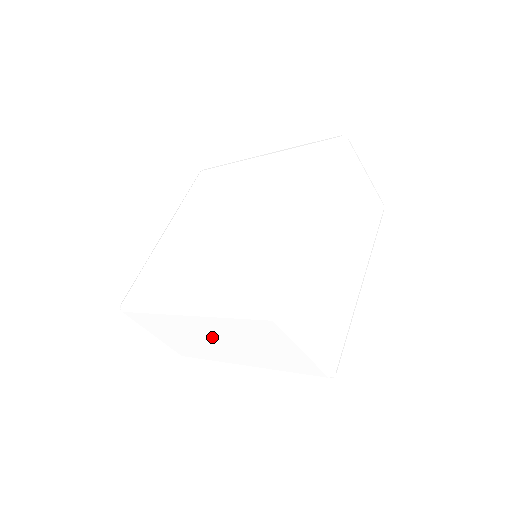
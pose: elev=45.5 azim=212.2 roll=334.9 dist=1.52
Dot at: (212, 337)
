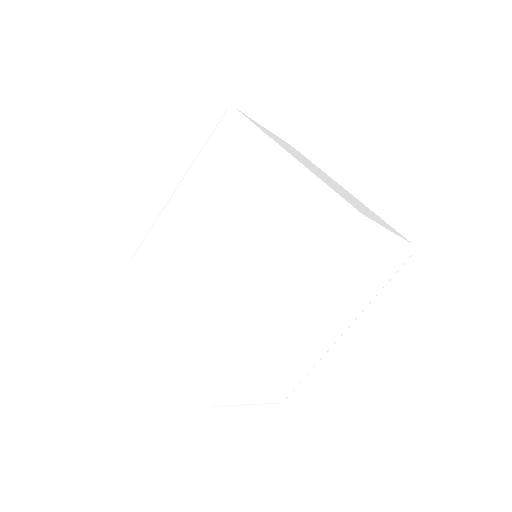
Dot at: occluded
